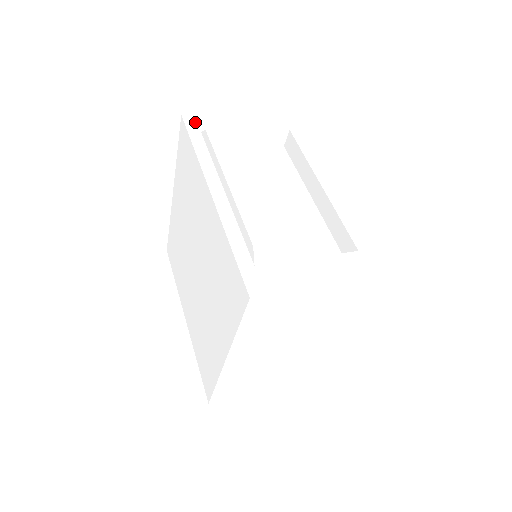
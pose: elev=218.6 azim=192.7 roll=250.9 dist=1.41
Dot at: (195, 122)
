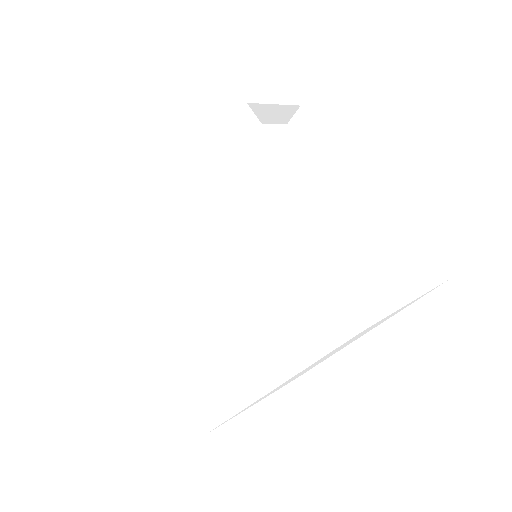
Dot at: (206, 86)
